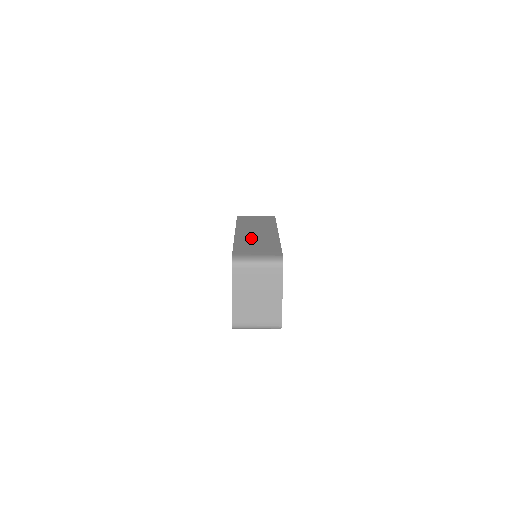
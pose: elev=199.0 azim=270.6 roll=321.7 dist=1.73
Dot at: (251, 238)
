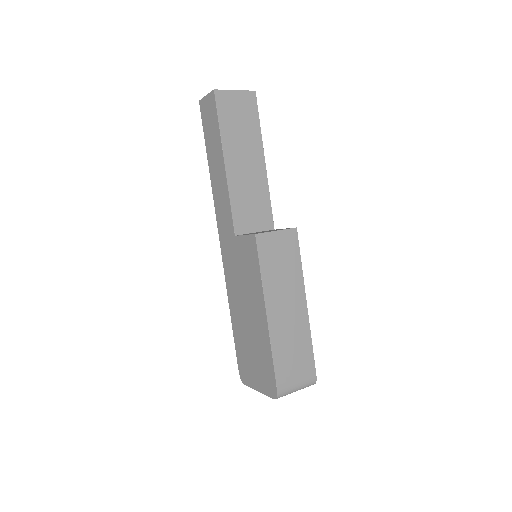
Dot at: (285, 332)
